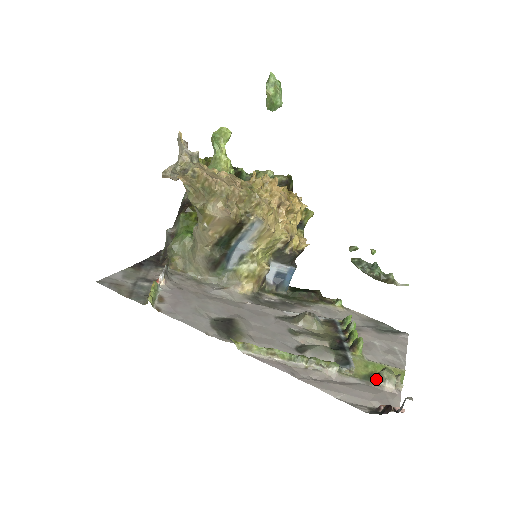
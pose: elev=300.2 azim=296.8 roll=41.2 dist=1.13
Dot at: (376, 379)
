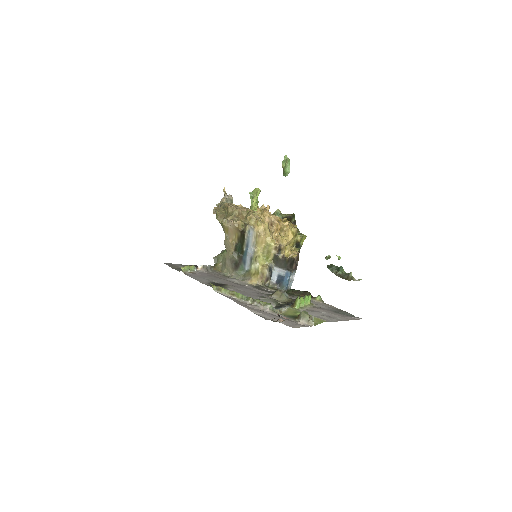
Dot at: (296, 318)
